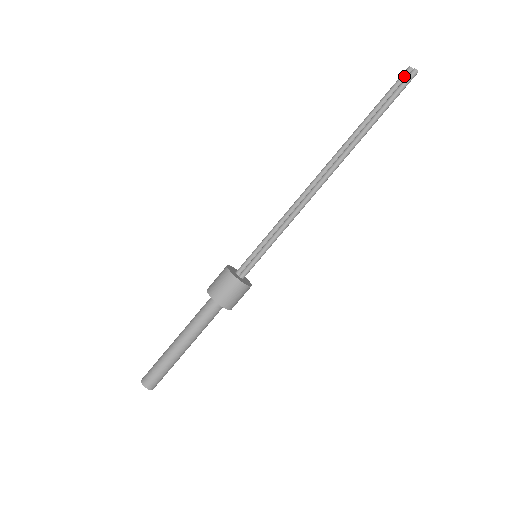
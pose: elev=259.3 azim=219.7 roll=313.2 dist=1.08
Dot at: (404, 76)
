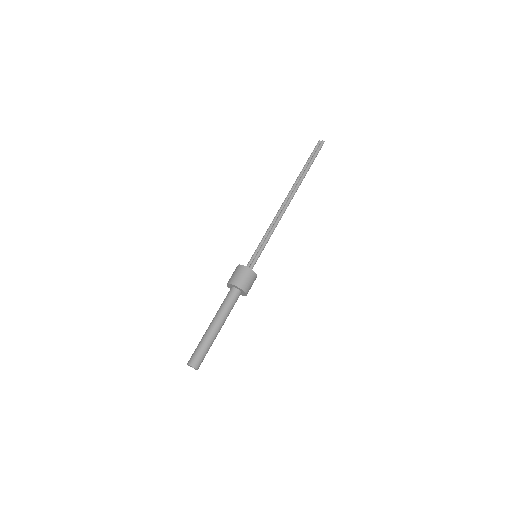
Dot at: (318, 145)
